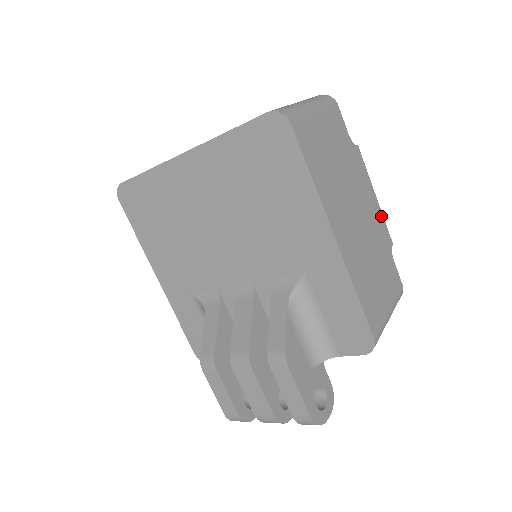
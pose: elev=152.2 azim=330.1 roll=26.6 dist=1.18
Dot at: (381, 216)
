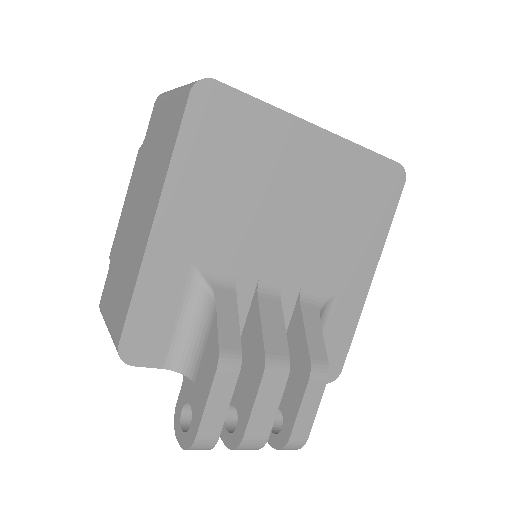
Dot at: occluded
